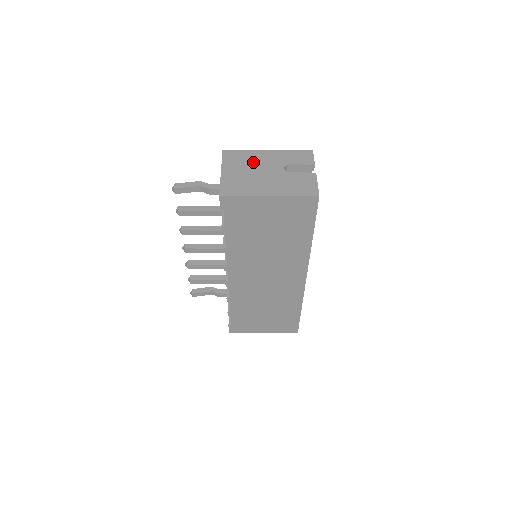
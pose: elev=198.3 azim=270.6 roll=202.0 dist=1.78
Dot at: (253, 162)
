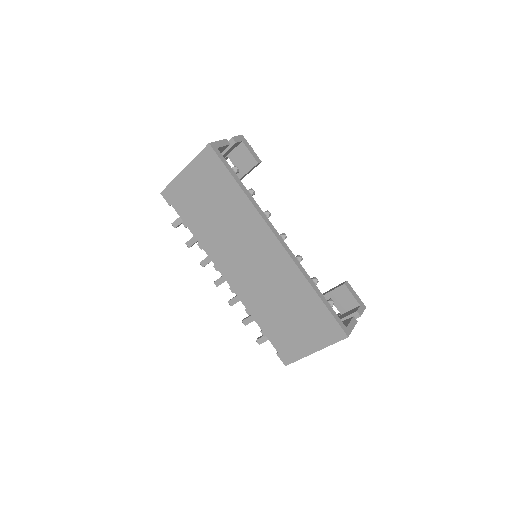
Dot at: occluded
